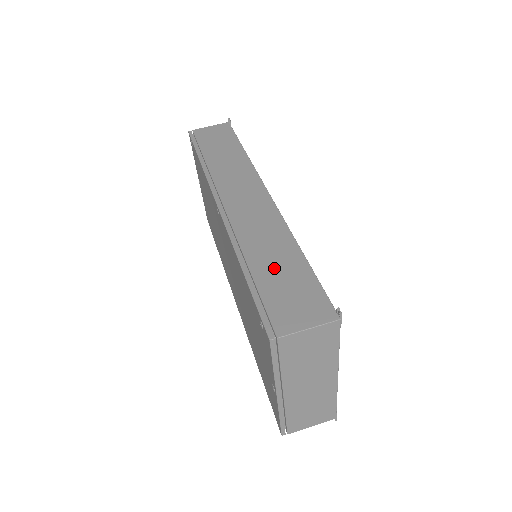
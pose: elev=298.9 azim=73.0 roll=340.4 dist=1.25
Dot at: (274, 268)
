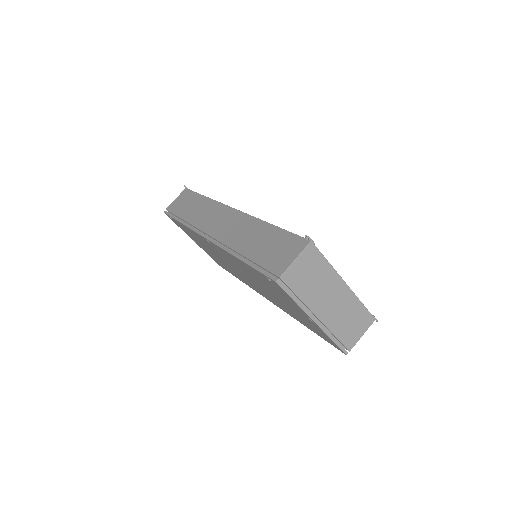
Dot at: (258, 244)
